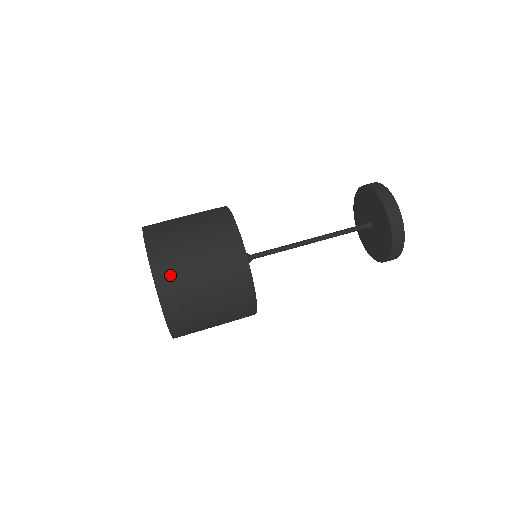
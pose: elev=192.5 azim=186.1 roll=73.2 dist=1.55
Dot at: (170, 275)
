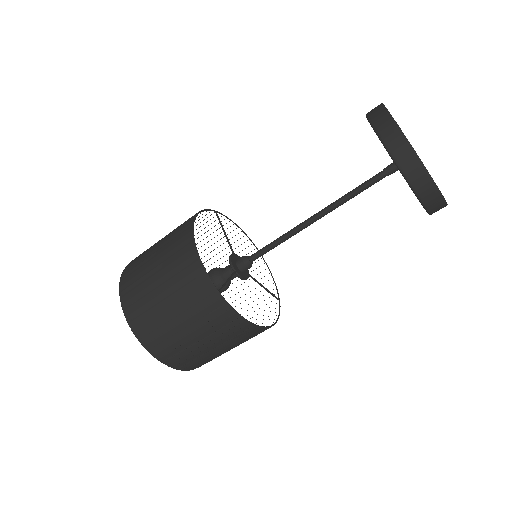
Dot at: (131, 277)
